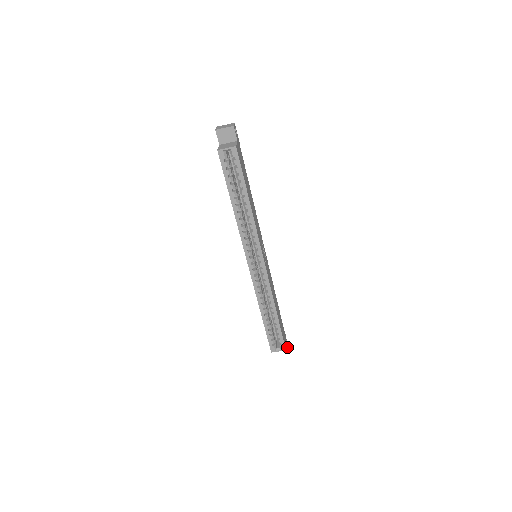
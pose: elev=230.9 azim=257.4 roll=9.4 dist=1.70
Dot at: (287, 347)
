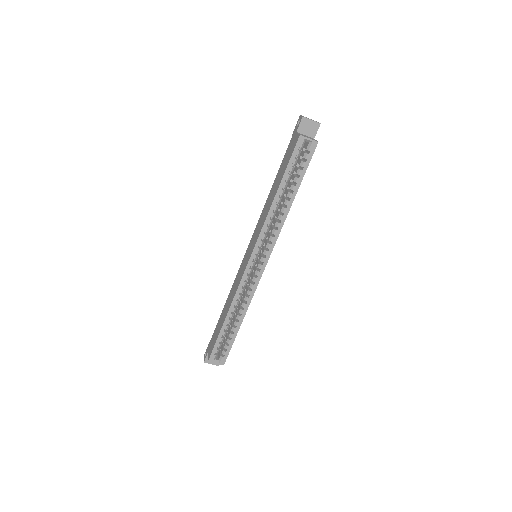
Dot at: occluded
